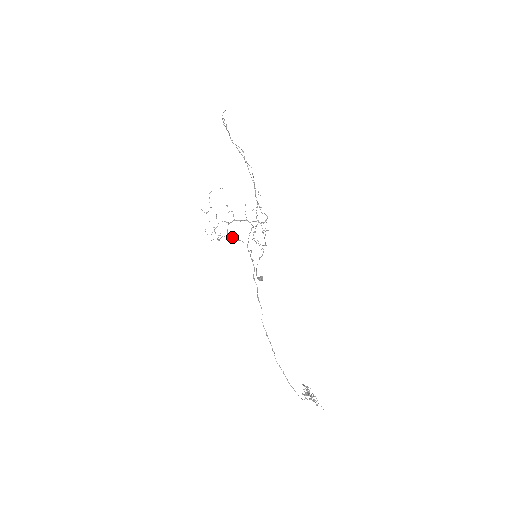
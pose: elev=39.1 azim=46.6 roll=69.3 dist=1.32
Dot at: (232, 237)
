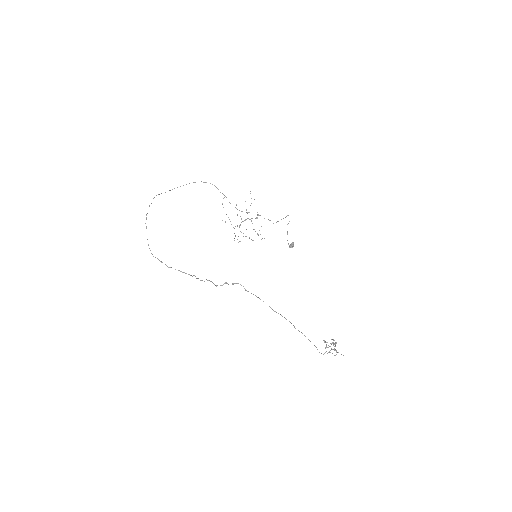
Dot at: occluded
